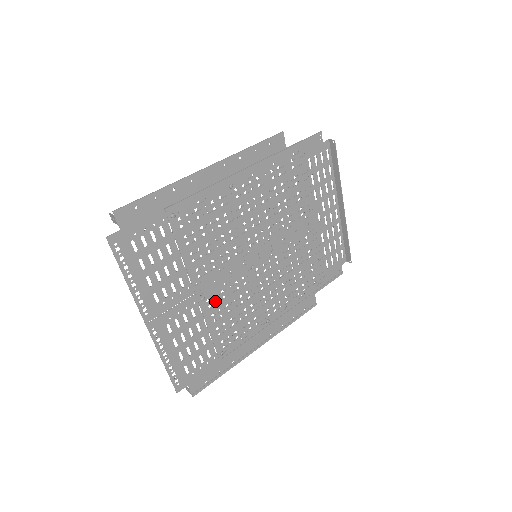
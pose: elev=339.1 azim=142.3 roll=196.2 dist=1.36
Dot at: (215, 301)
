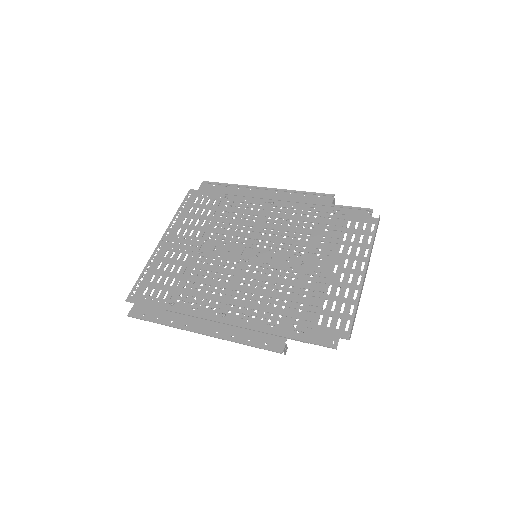
Dot at: occluded
